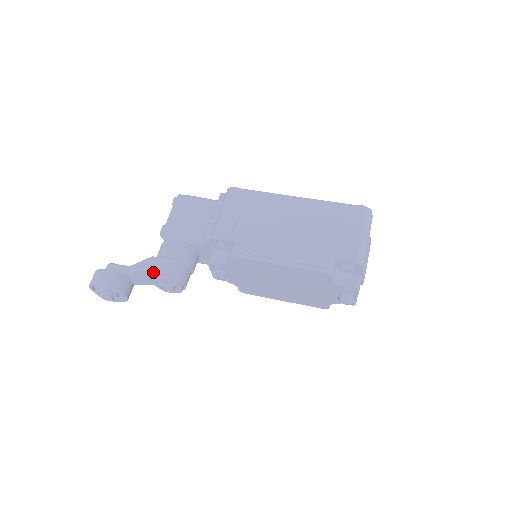
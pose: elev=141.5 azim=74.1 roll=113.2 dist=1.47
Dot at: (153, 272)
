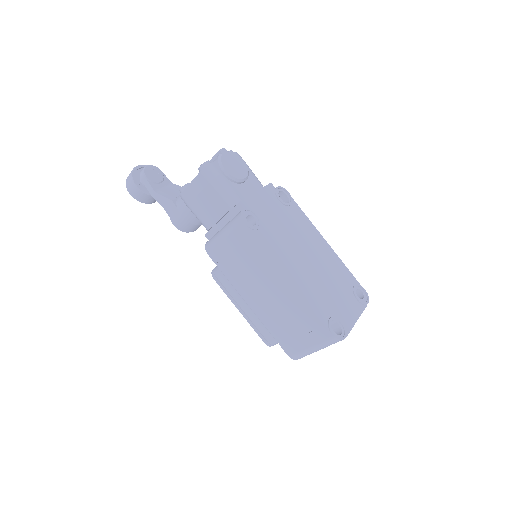
Dot at: (168, 215)
